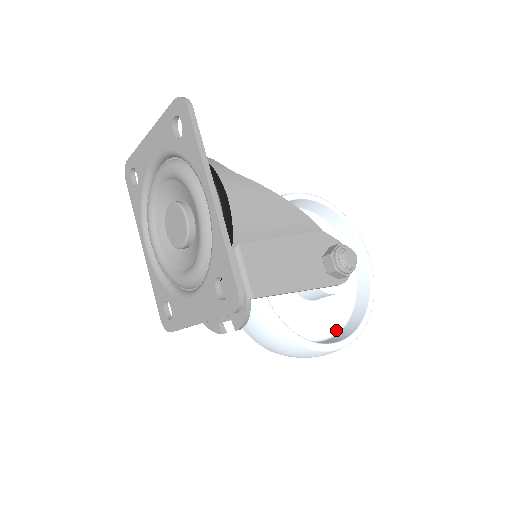
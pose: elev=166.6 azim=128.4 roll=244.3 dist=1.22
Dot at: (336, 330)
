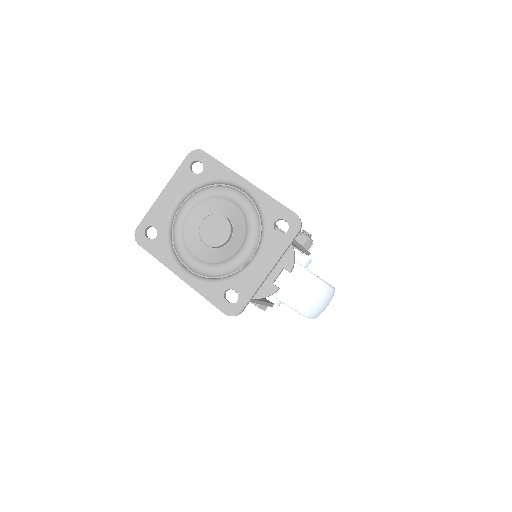
Dot at: occluded
